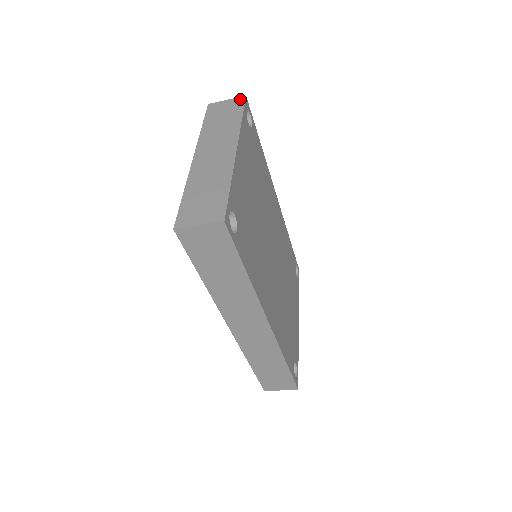
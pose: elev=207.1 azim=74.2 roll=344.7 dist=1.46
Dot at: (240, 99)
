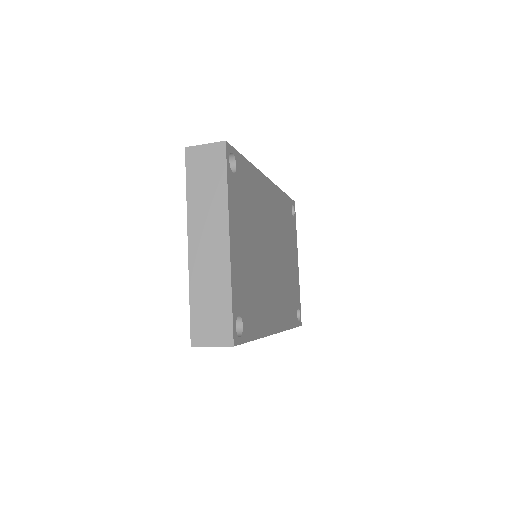
Dot at: (220, 147)
